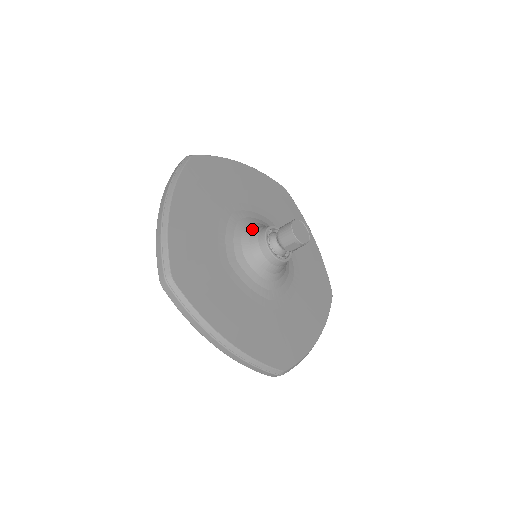
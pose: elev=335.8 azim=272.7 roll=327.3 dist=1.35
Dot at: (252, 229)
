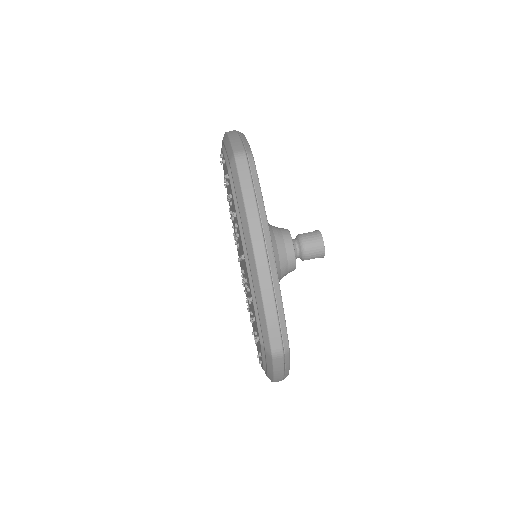
Dot at: (275, 237)
